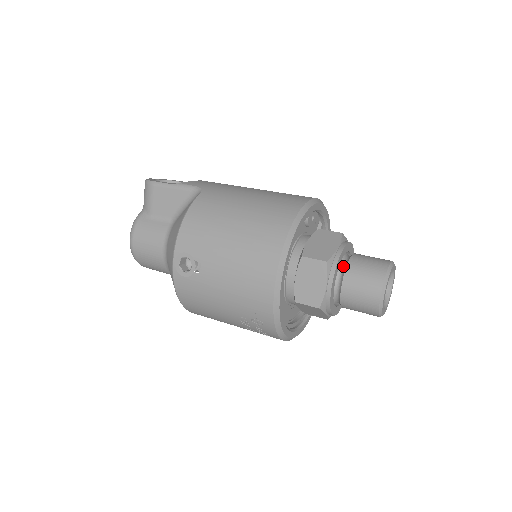
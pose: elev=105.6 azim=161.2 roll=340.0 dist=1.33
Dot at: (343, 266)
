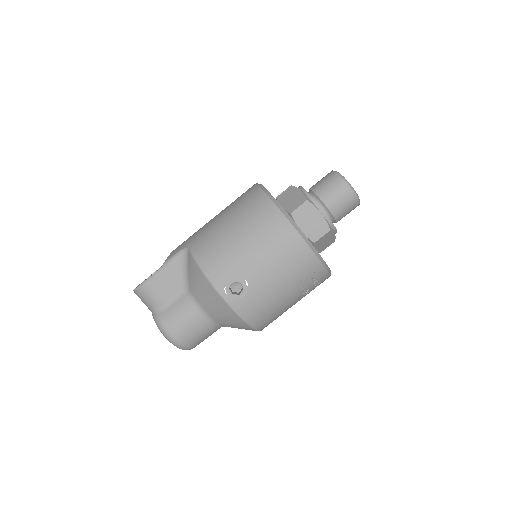
Dot at: (314, 198)
